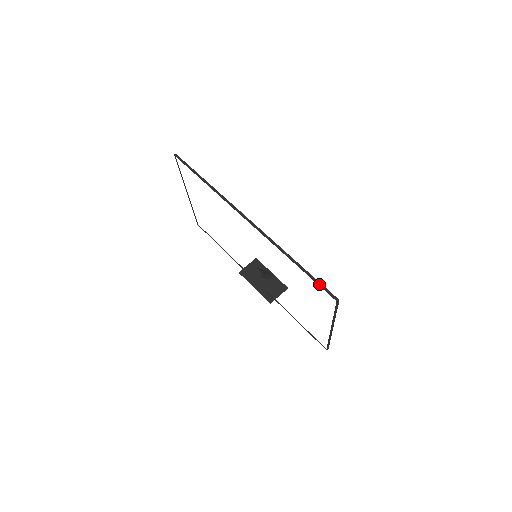
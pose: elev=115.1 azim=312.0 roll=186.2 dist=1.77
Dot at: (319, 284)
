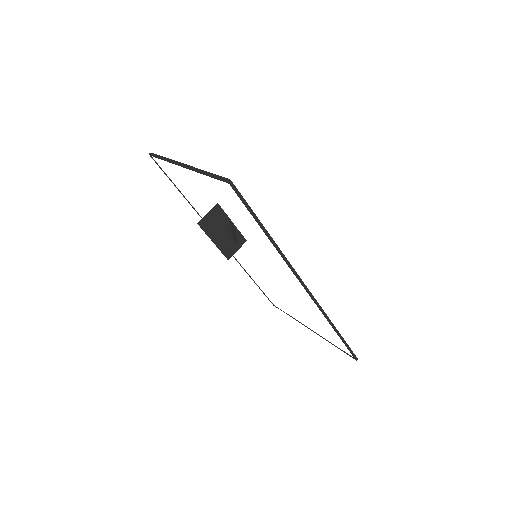
Dot at: (349, 349)
